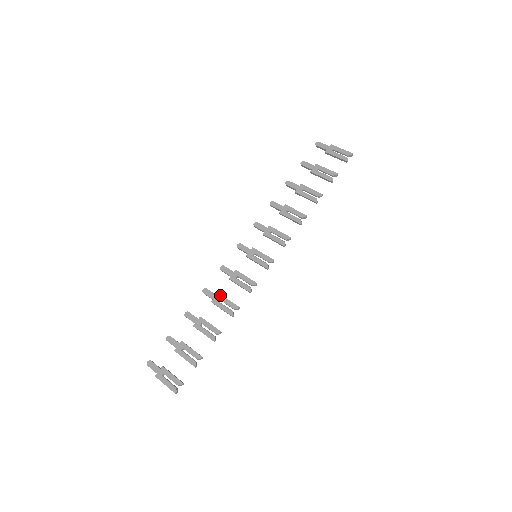
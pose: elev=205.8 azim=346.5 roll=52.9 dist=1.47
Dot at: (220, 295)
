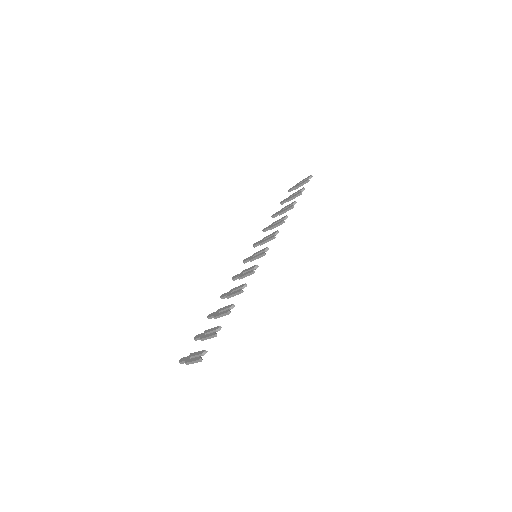
Dot at: (232, 289)
